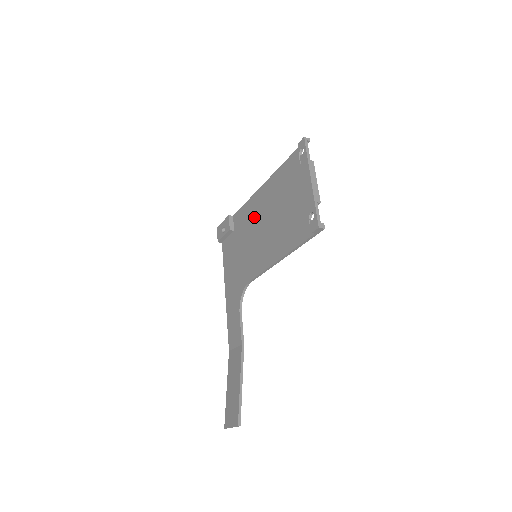
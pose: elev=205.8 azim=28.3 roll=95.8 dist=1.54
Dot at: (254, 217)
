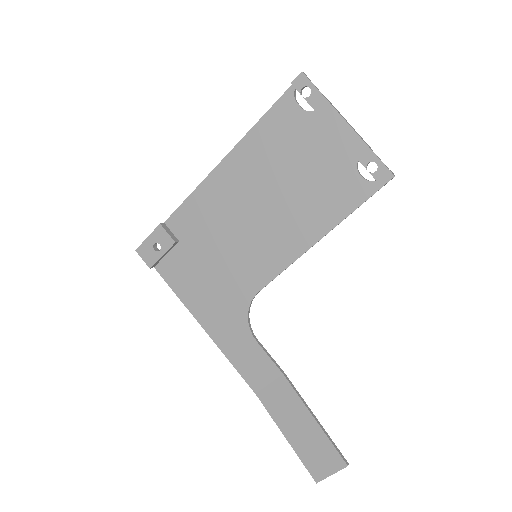
Dot at: (224, 208)
